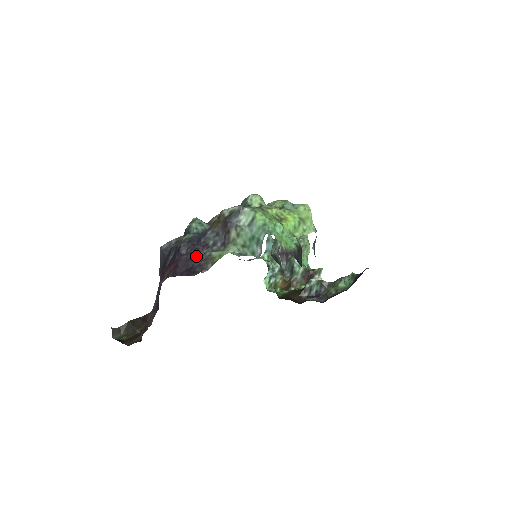
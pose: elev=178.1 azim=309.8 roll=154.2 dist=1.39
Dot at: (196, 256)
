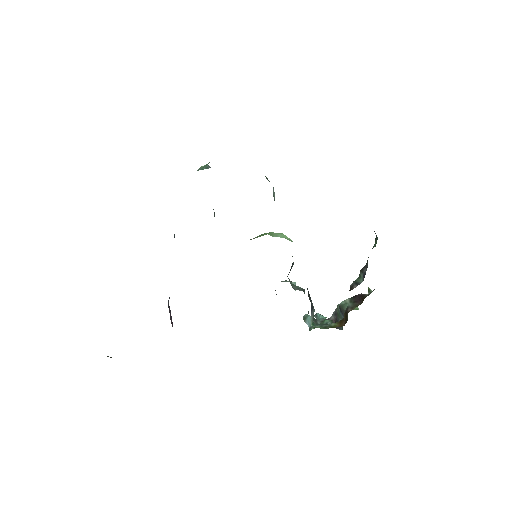
Dot at: occluded
